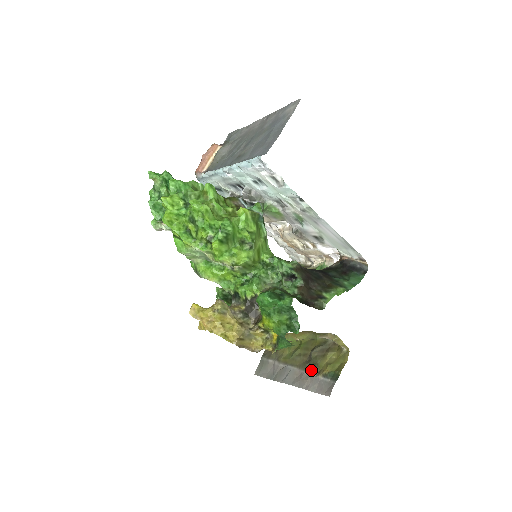
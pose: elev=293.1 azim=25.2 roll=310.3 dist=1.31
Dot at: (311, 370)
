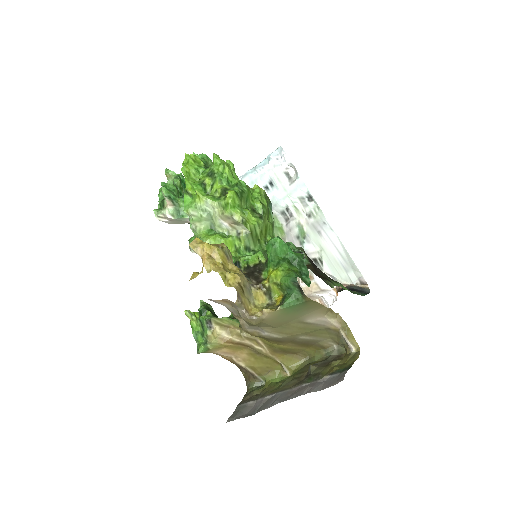
Dot at: (311, 380)
